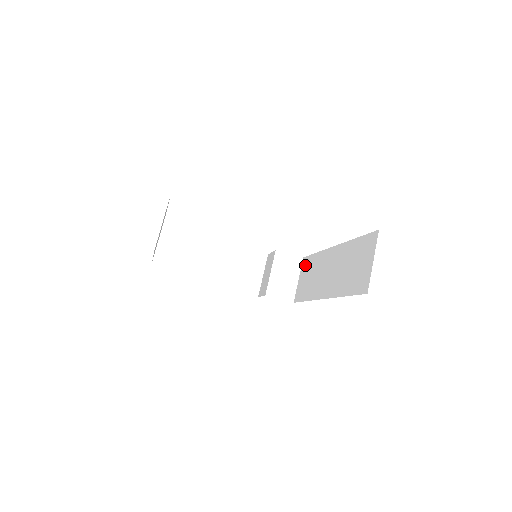
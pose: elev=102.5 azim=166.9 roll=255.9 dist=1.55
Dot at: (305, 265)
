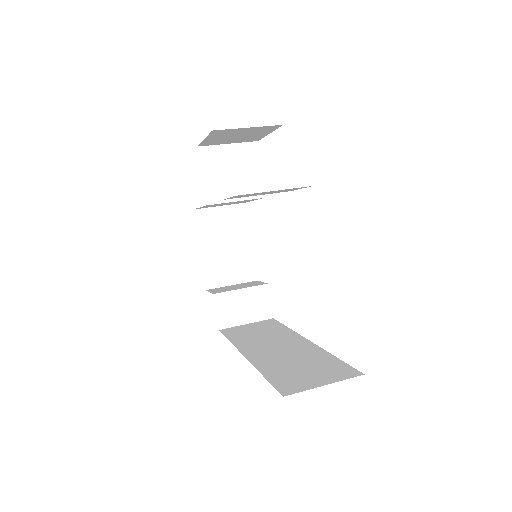
Dot at: (267, 323)
